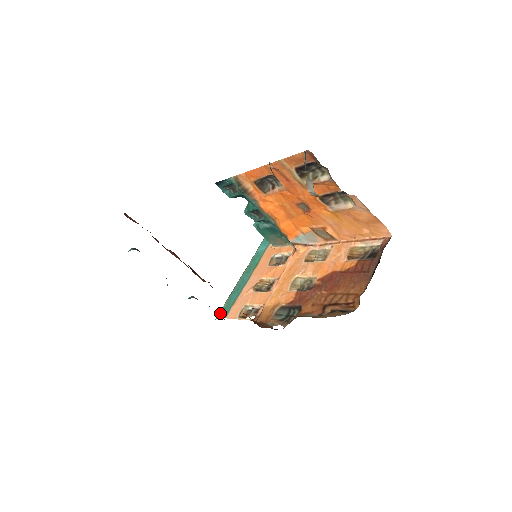
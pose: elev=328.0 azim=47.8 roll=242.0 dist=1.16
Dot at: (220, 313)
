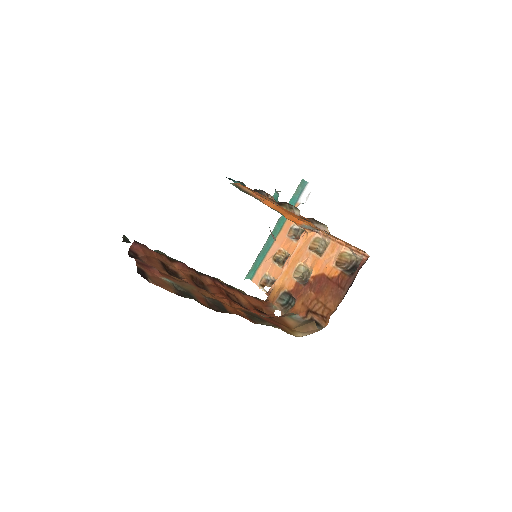
Dot at: (248, 274)
